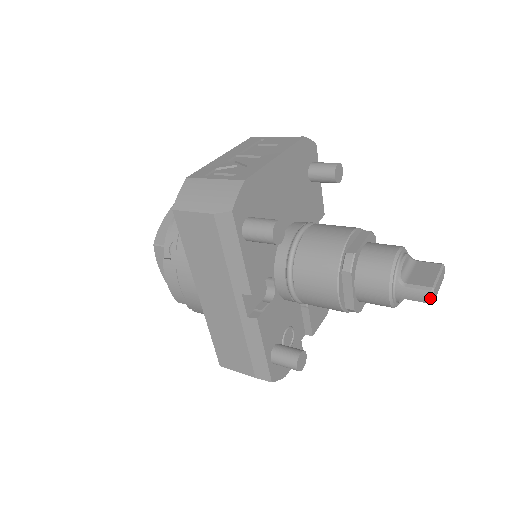
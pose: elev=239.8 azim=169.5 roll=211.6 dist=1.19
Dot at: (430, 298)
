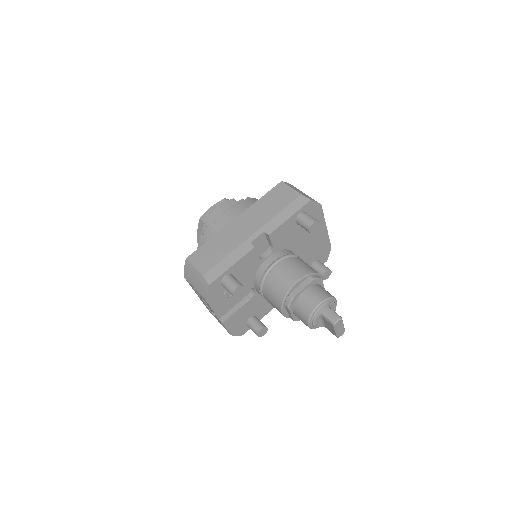
Dot at: (337, 320)
